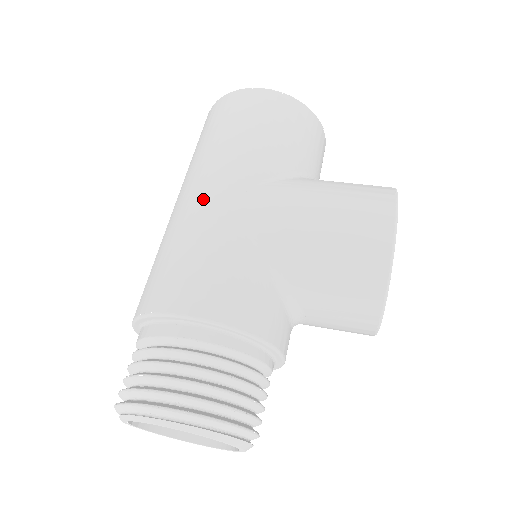
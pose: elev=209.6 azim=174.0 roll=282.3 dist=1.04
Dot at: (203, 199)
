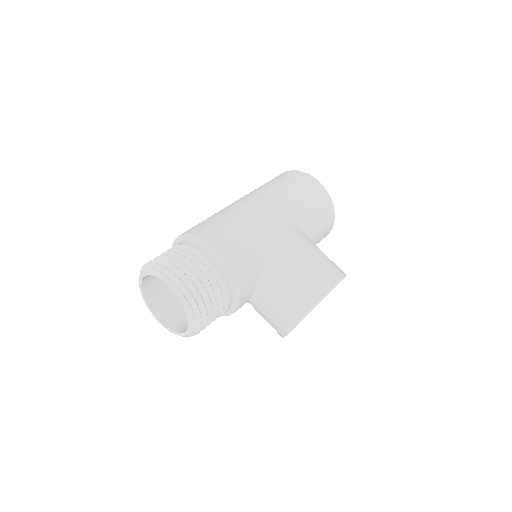
Dot at: (257, 208)
